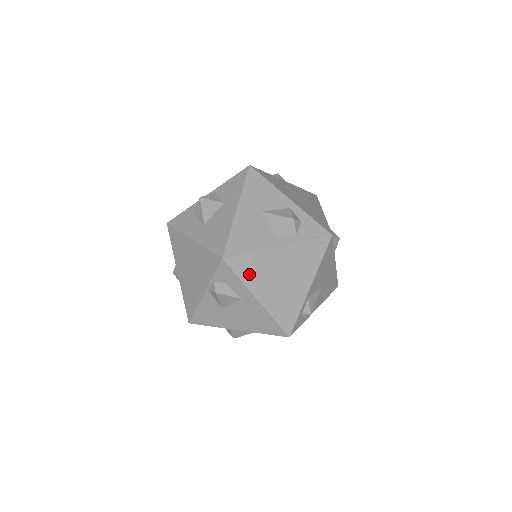
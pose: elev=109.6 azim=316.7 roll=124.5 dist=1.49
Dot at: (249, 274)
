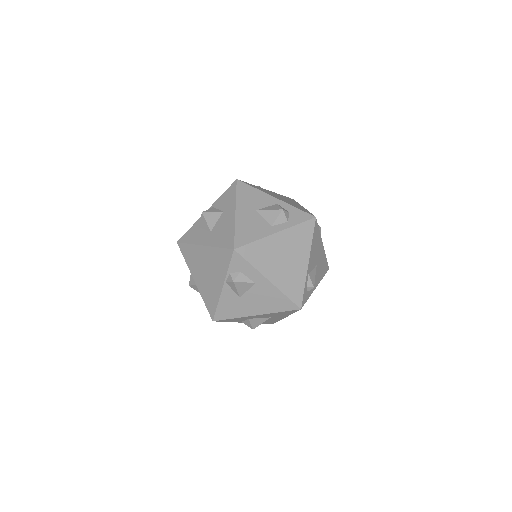
Dot at: (258, 259)
